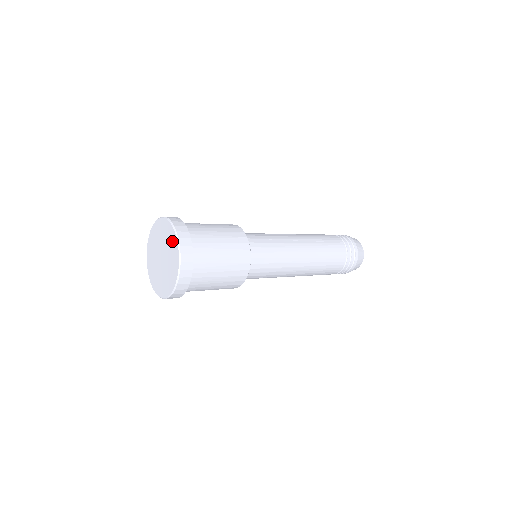
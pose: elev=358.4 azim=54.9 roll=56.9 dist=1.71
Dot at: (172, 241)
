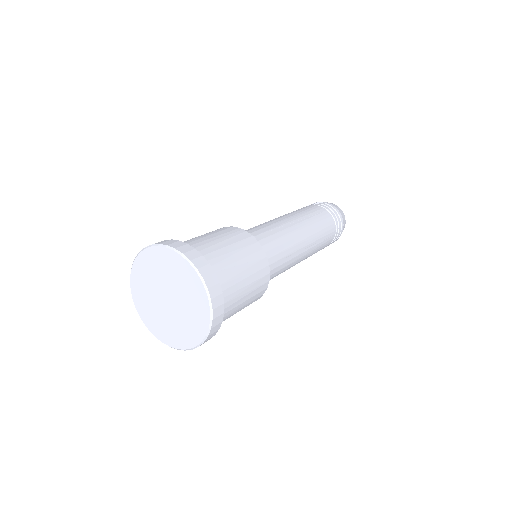
Dot at: (199, 318)
